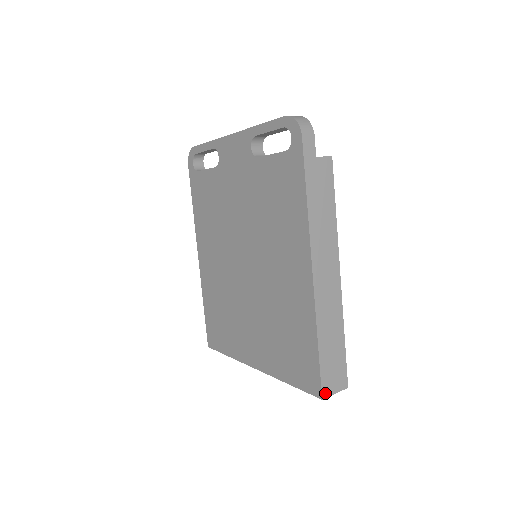
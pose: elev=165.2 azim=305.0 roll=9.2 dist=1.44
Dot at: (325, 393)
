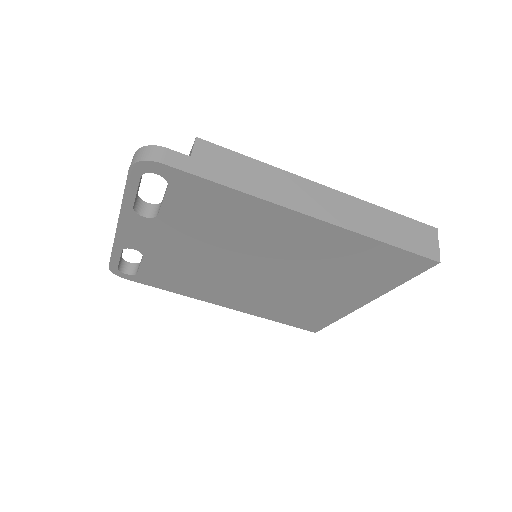
Dot at: (435, 257)
